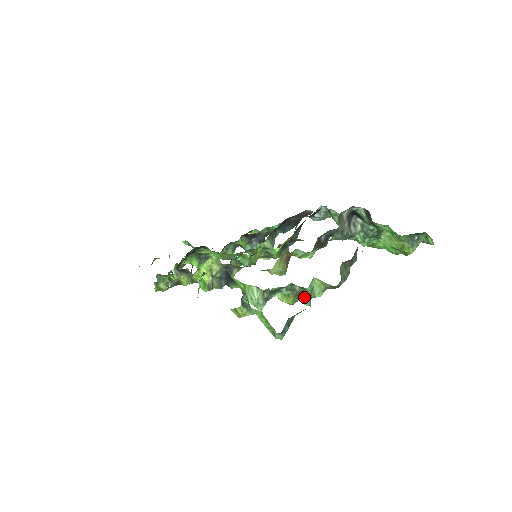
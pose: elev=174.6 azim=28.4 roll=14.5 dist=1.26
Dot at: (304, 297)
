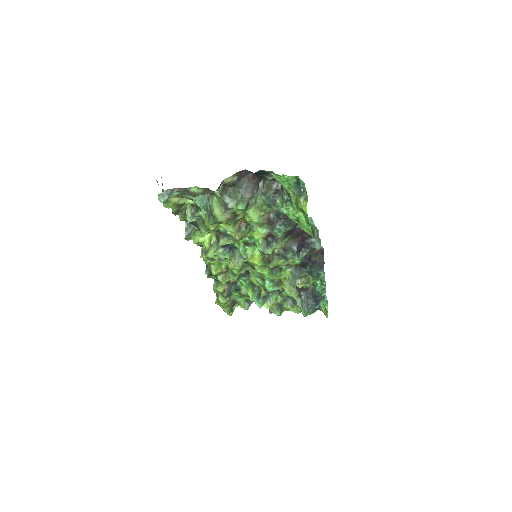
Dot at: (214, 219)
